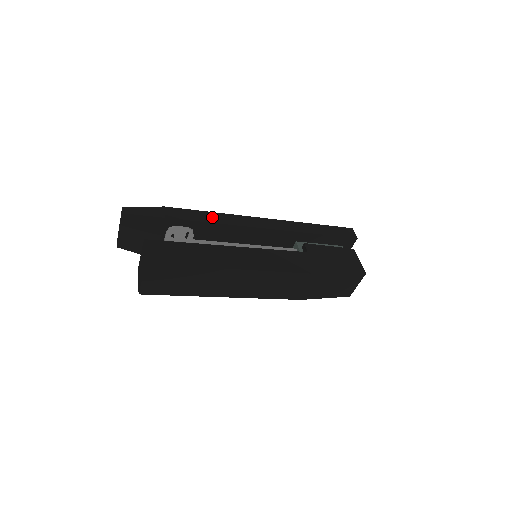
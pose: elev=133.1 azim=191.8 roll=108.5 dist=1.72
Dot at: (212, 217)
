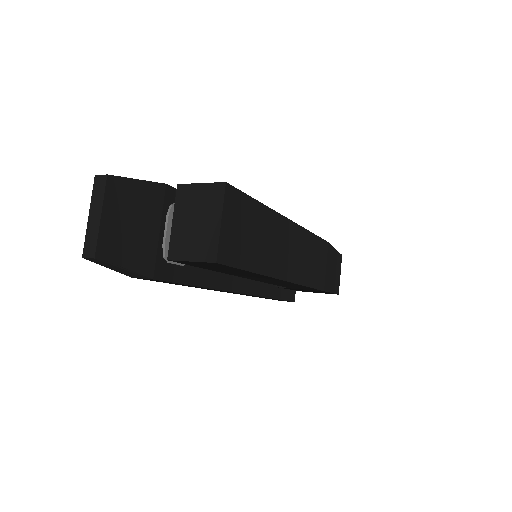
Dot at: occluded
